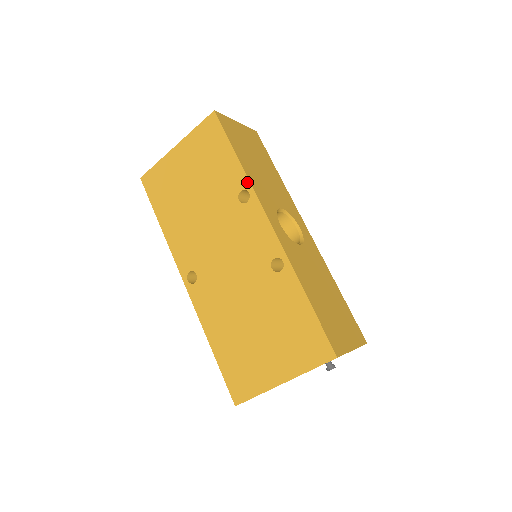
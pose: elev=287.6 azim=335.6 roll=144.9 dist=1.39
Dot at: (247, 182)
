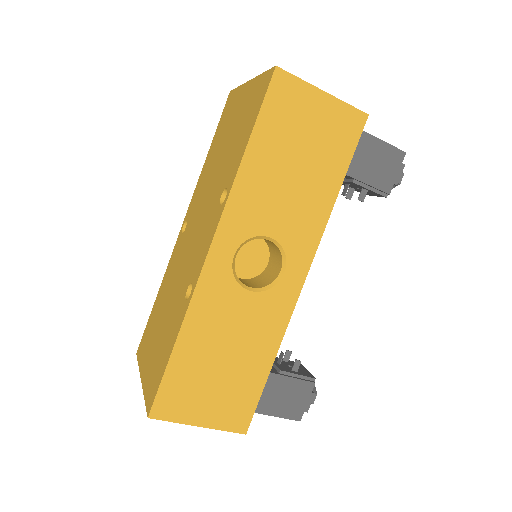
Dot at: (231, 184)
